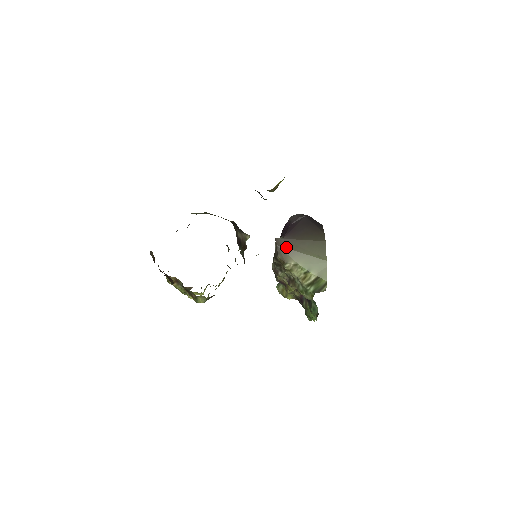
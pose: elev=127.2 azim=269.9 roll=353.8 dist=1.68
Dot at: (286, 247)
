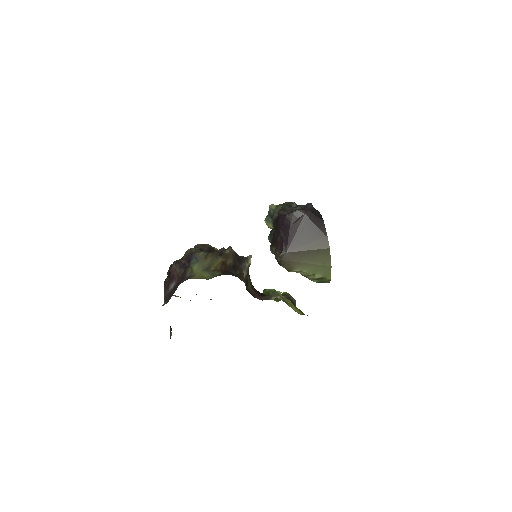
Dot at: (290, 261)
